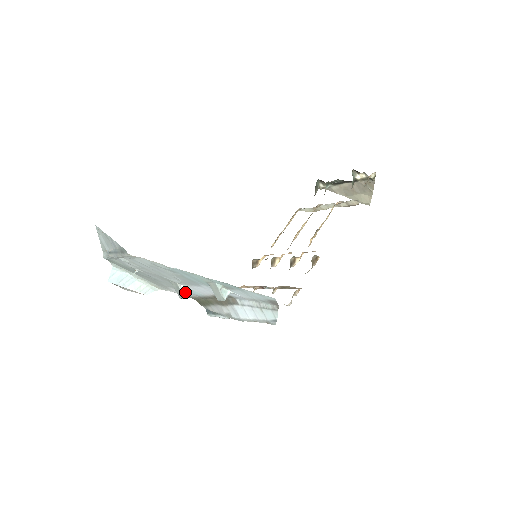
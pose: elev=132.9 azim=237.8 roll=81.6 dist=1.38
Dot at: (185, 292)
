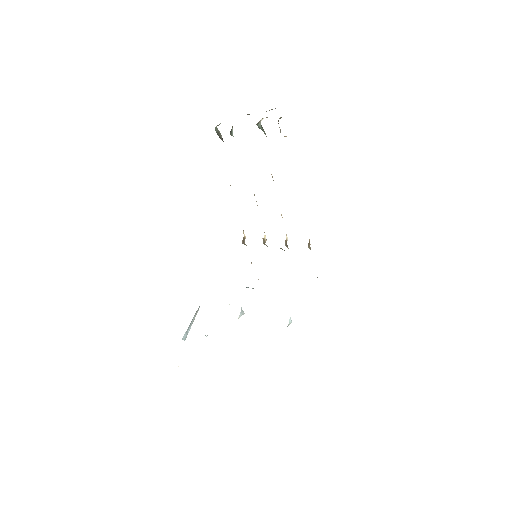
Dot at: (242, 313)
